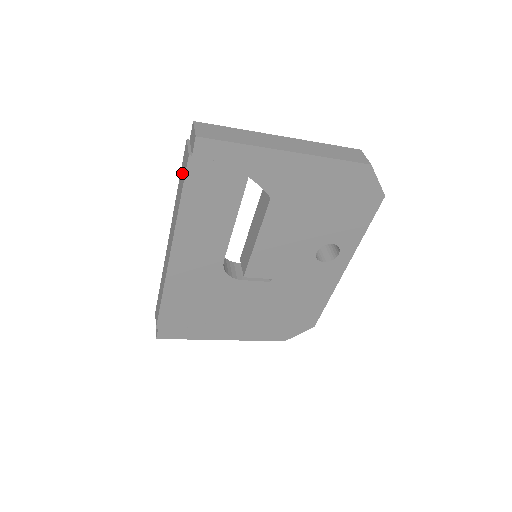
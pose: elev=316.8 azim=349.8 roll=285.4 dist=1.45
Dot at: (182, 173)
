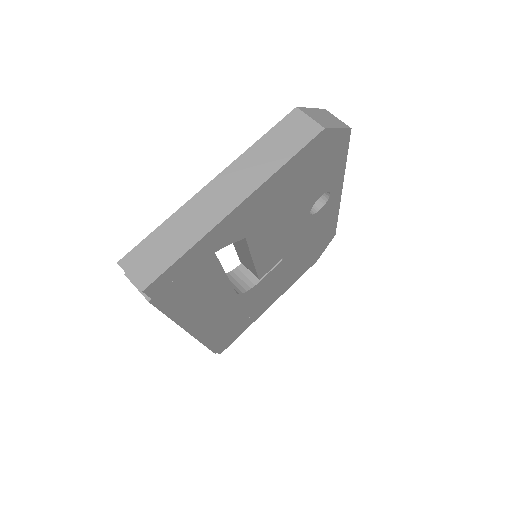
Dot at: occluded
